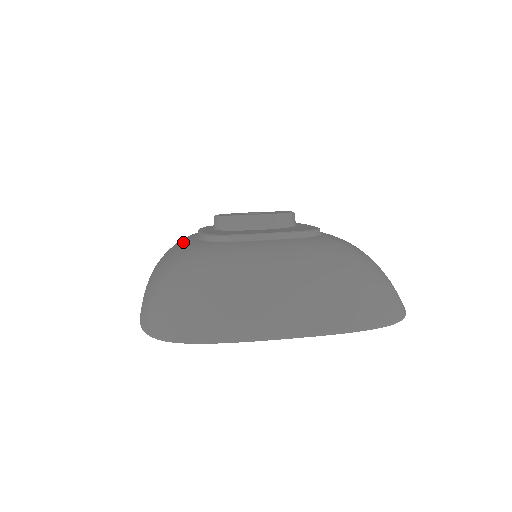
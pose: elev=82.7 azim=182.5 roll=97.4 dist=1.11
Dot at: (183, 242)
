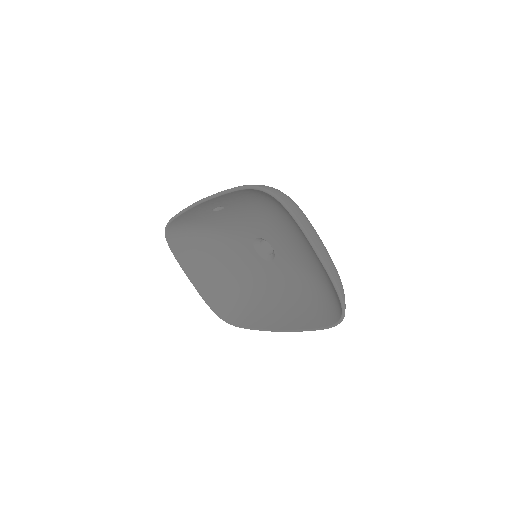
Dot at: occluded
